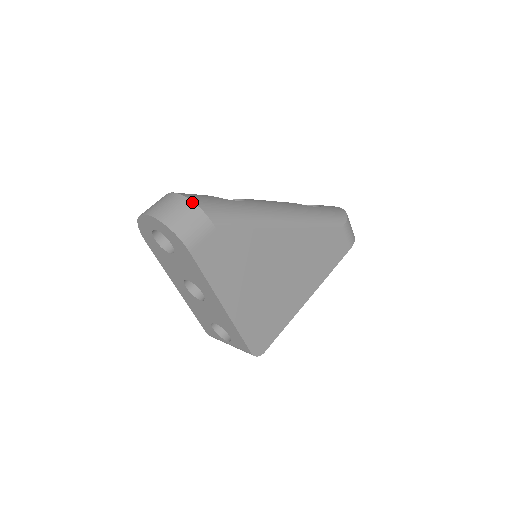
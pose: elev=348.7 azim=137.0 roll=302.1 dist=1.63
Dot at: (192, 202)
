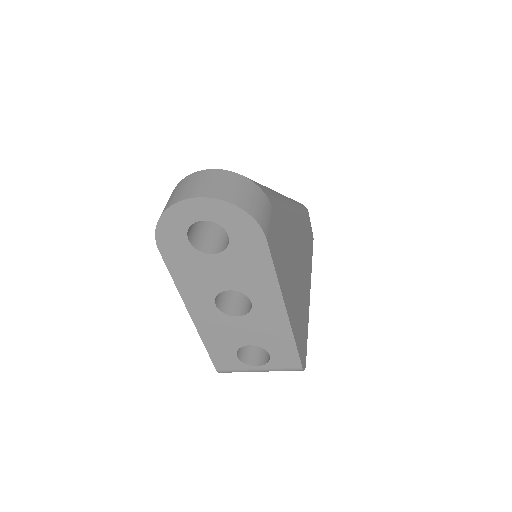
Dot at: (243, 176)
